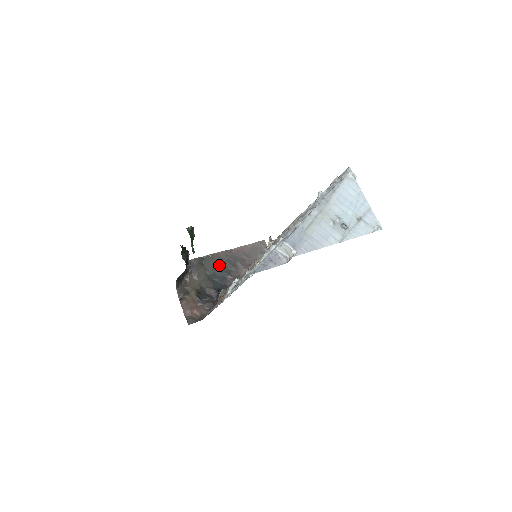
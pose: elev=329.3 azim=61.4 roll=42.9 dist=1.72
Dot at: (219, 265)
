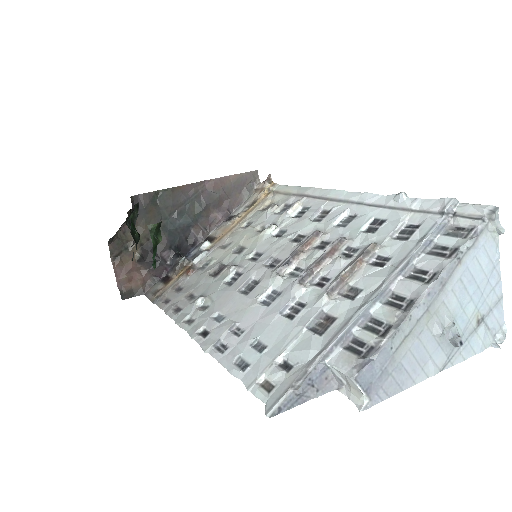
Dot at: (182, 206)
